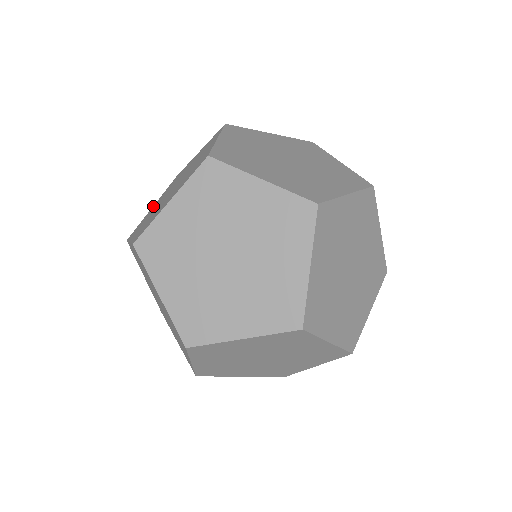
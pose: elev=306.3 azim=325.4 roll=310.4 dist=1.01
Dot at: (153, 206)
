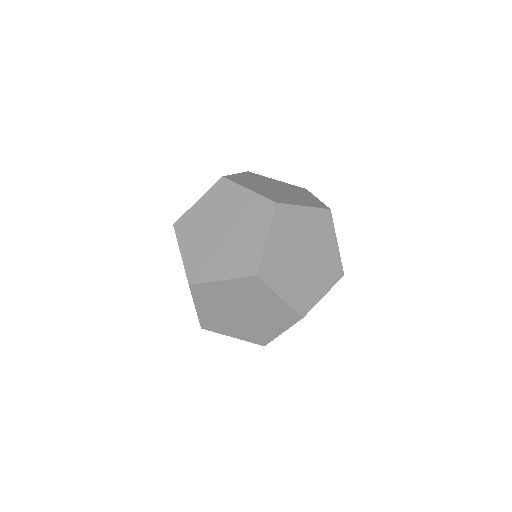
Dot at: occluded
